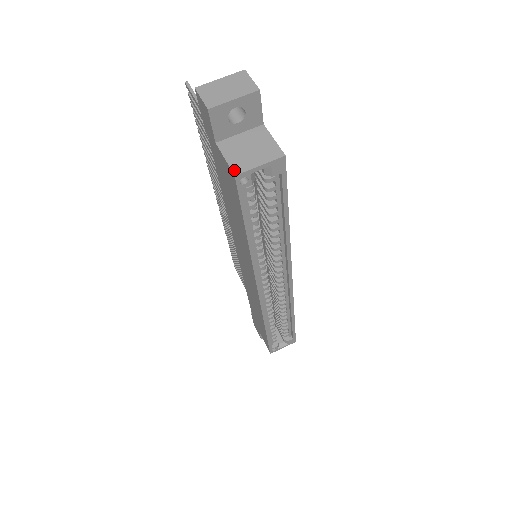
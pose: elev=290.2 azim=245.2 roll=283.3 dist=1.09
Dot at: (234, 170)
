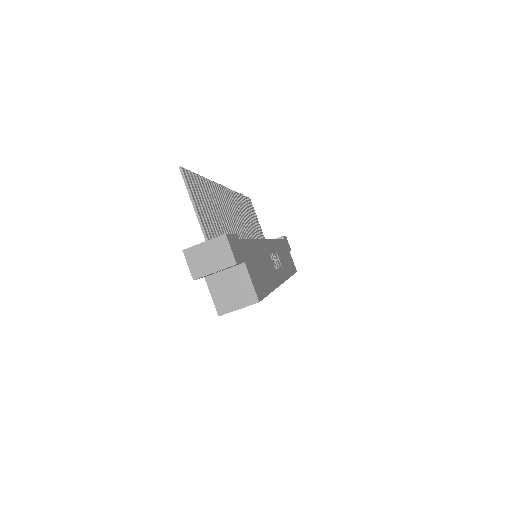
Dot at: (218, 311)
